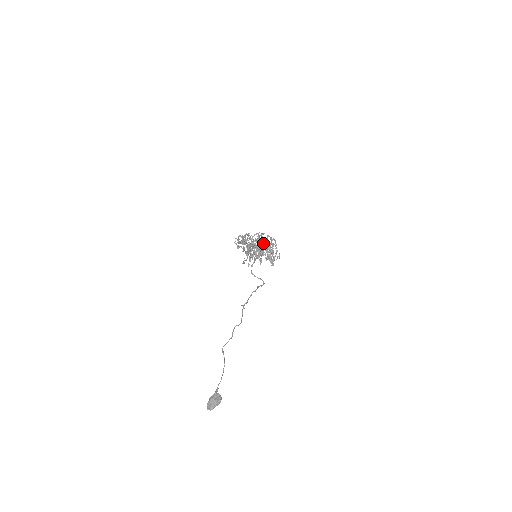
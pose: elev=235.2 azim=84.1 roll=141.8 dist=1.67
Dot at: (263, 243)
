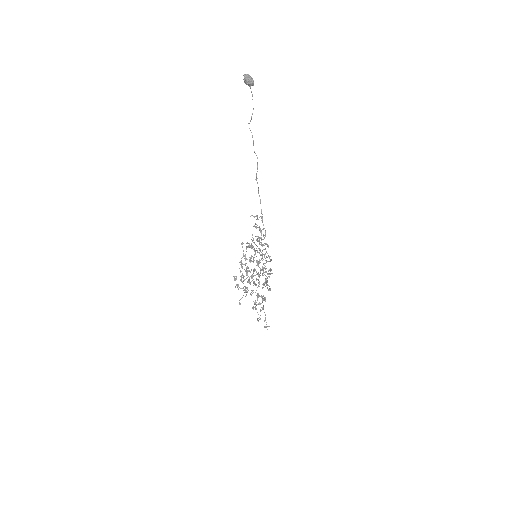
Dot at: (266, 244)
